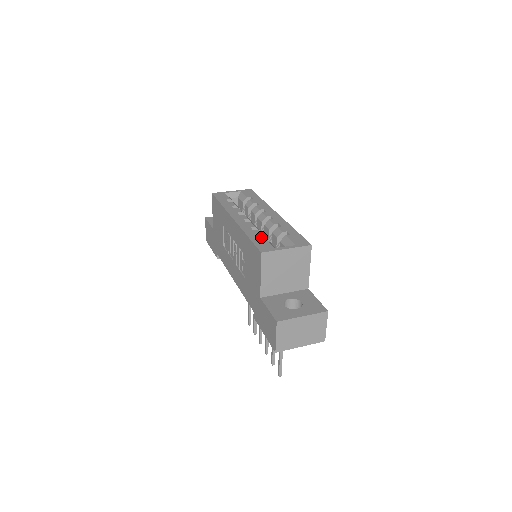
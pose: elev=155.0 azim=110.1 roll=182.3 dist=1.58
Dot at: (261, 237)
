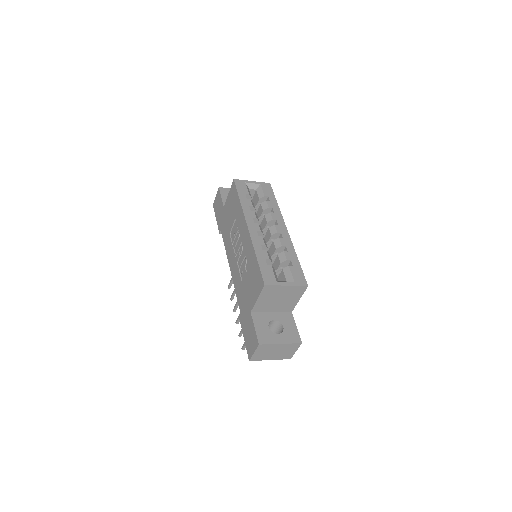
Dot at: (268, 260)
